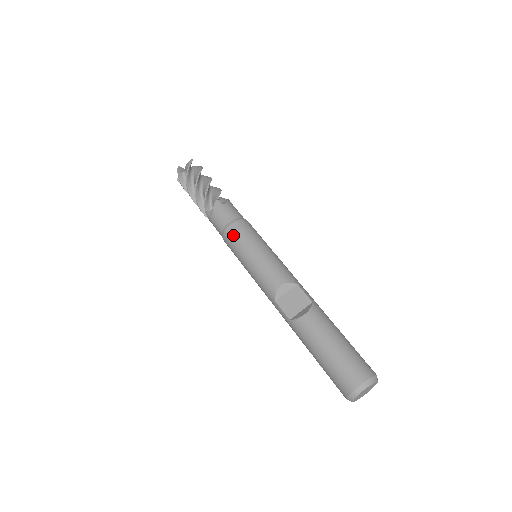
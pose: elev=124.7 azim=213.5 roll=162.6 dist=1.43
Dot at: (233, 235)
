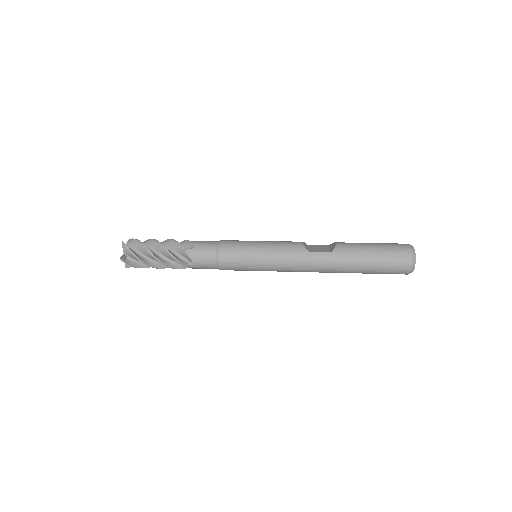
Dot at: (231, 243)
